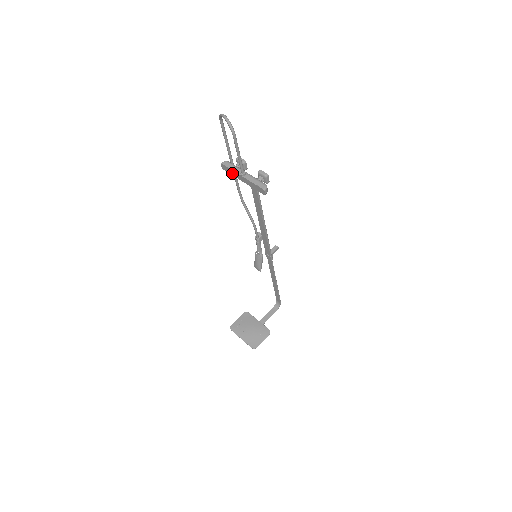
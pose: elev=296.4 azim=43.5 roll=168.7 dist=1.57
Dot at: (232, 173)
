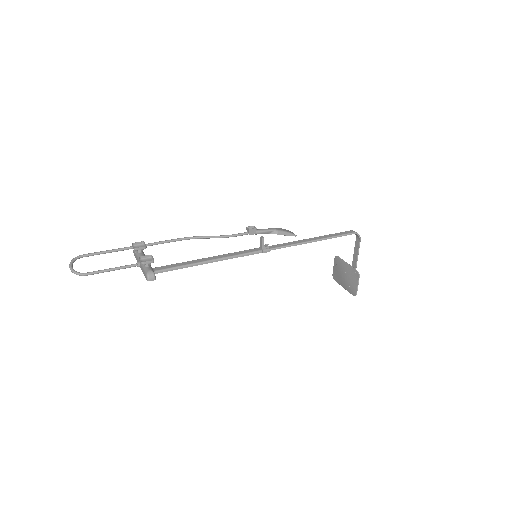
Dot at: occluded
